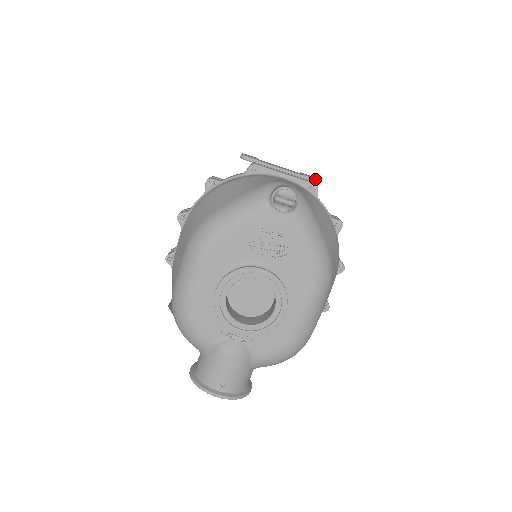
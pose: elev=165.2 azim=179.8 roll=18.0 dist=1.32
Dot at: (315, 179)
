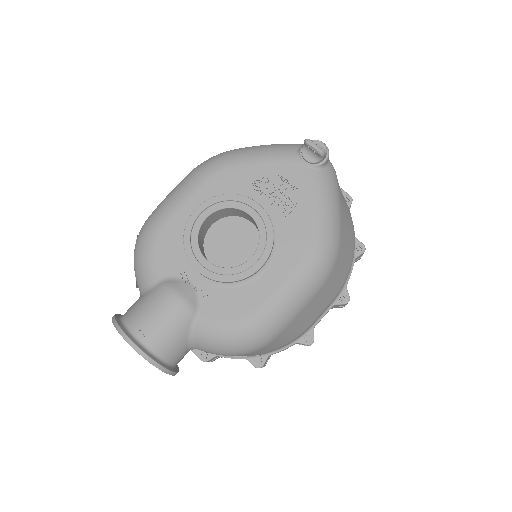
Dot at: occluded
